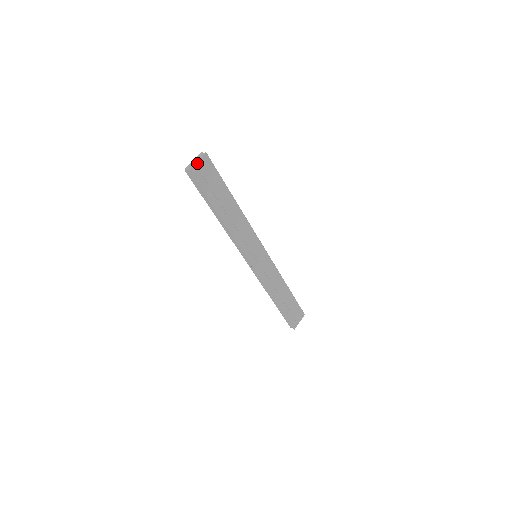
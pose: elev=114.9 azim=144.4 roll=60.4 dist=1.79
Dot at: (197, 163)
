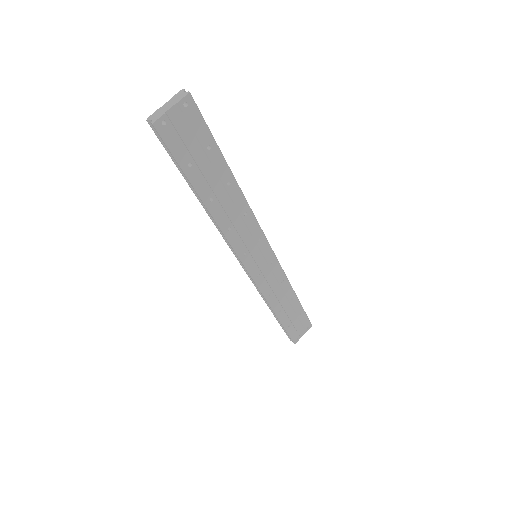
Dot at: (170, 110)
